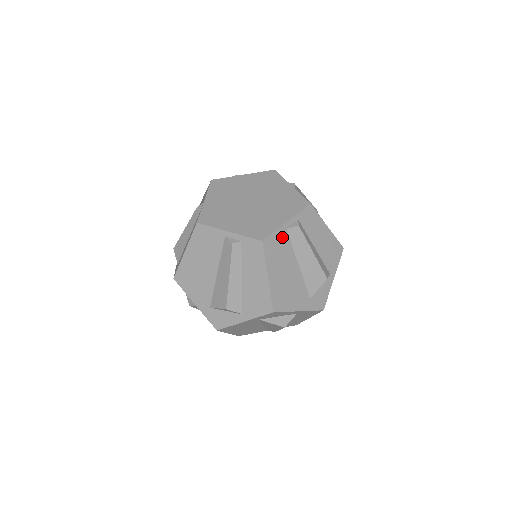
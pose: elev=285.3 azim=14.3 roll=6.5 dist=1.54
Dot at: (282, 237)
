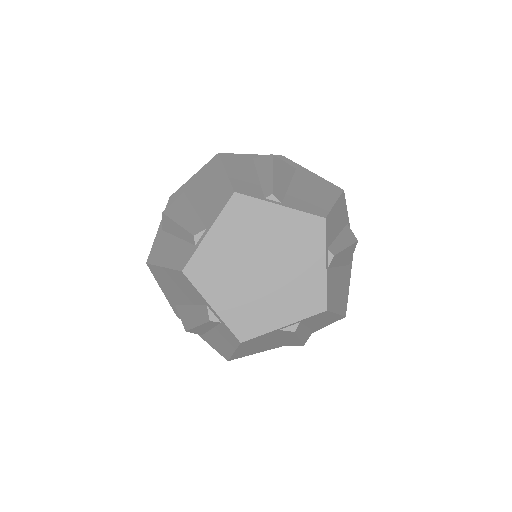
Dot at: (269, 334)
